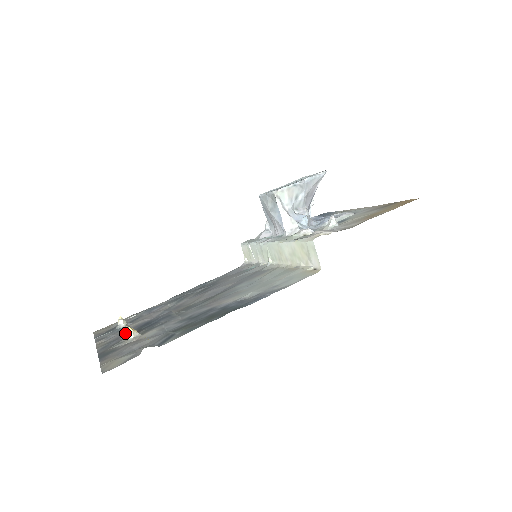
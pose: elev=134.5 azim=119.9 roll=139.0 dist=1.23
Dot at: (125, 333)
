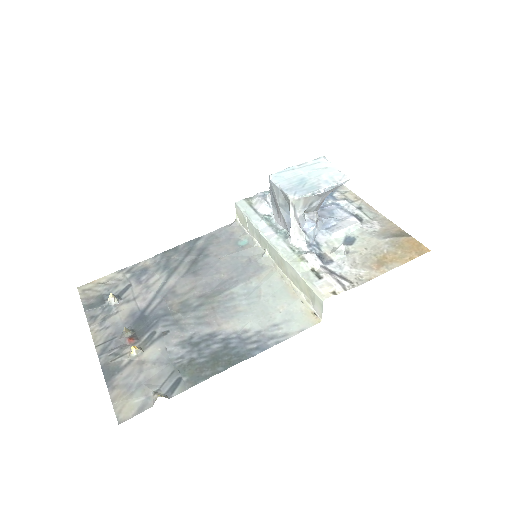
Dot at: (121, 328)
